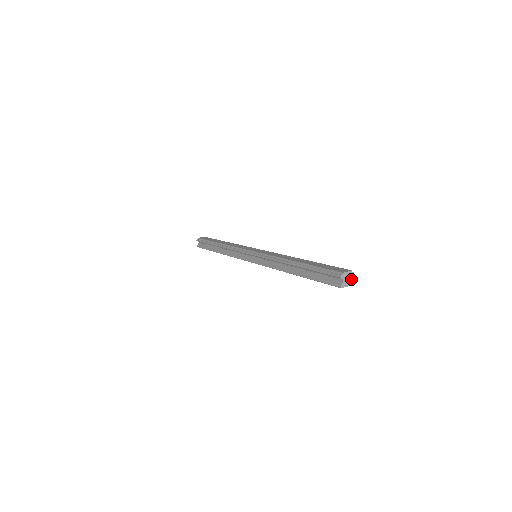
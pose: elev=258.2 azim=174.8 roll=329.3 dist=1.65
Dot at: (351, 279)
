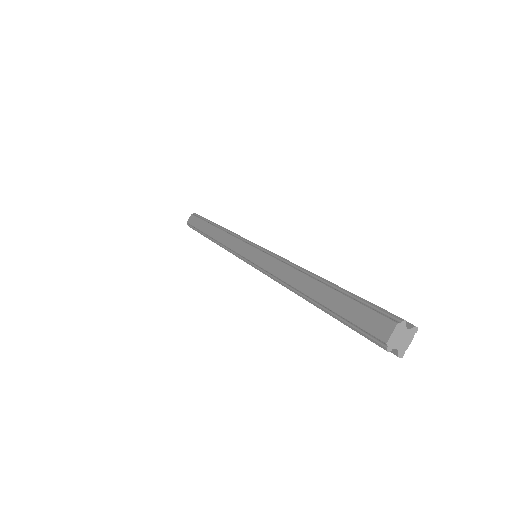
Dot at: (406, 331)
